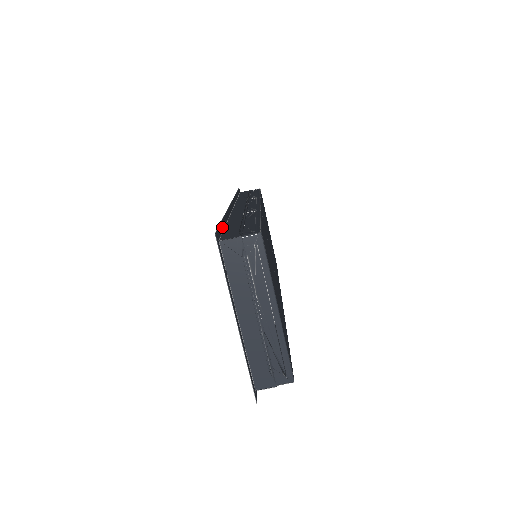
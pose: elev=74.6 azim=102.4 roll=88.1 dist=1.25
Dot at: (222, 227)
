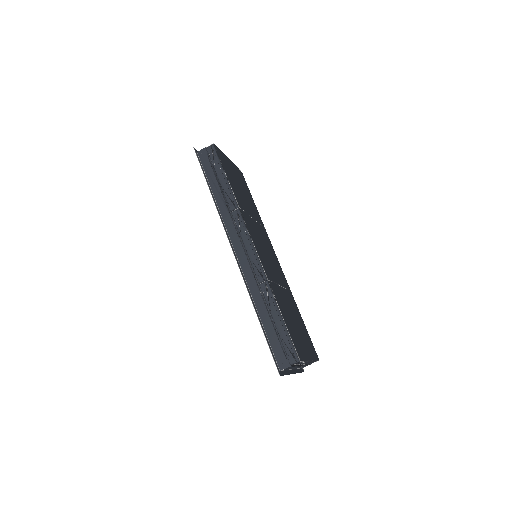
Dot at: (268, 341)
